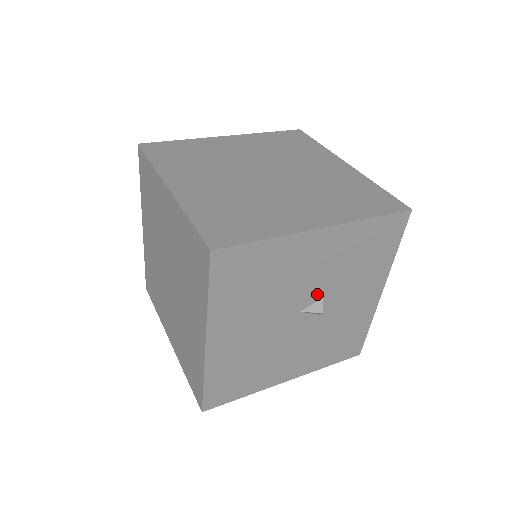
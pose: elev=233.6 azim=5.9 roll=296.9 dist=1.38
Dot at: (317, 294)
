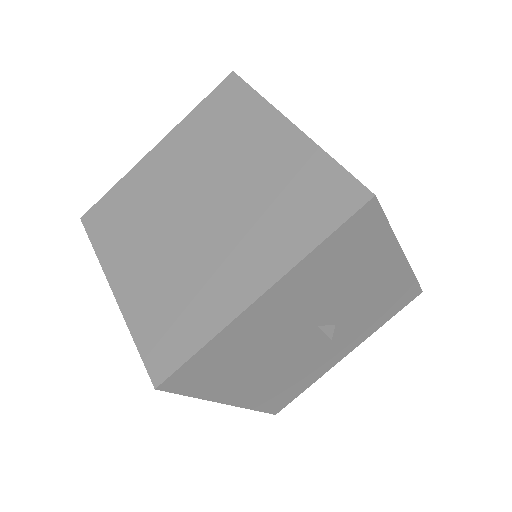
Dot at: (338, 317)
